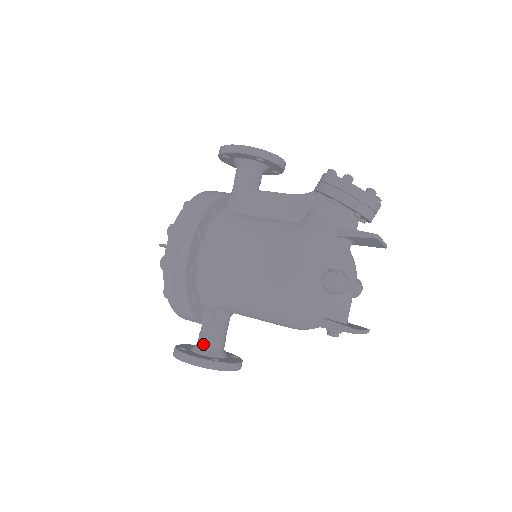
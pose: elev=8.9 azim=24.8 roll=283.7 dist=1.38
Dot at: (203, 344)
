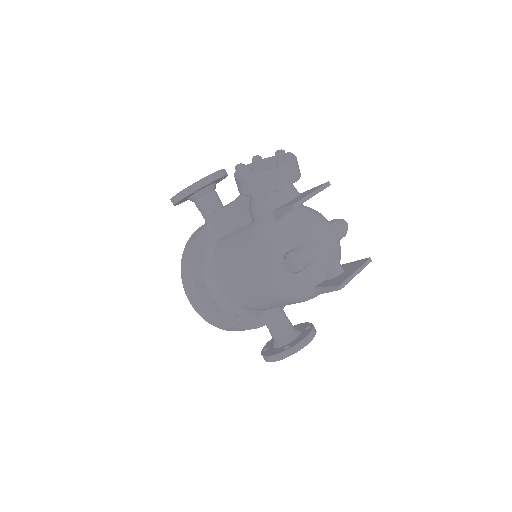
Dot at: (275, 339)
